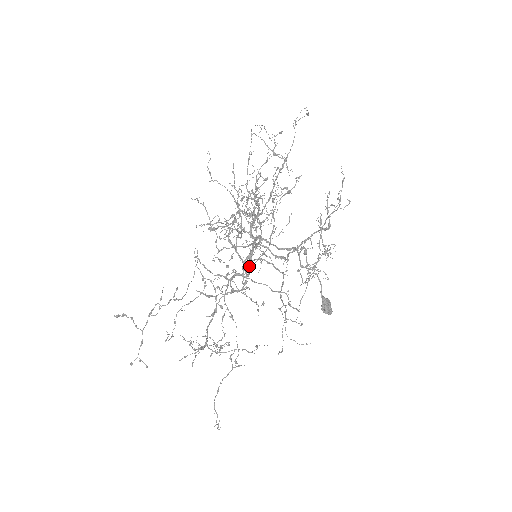
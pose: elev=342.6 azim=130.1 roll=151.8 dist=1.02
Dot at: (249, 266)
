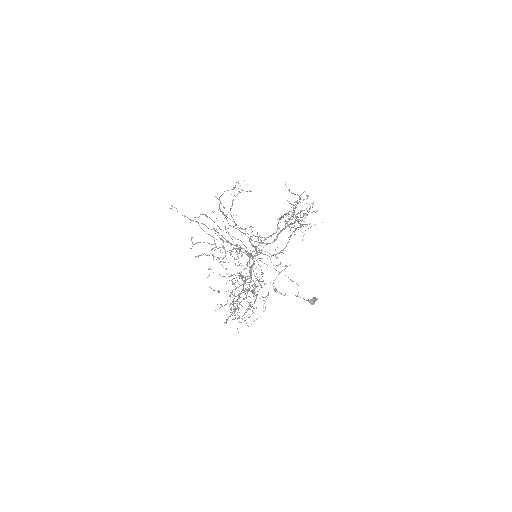
Dot at: (255, 250)
